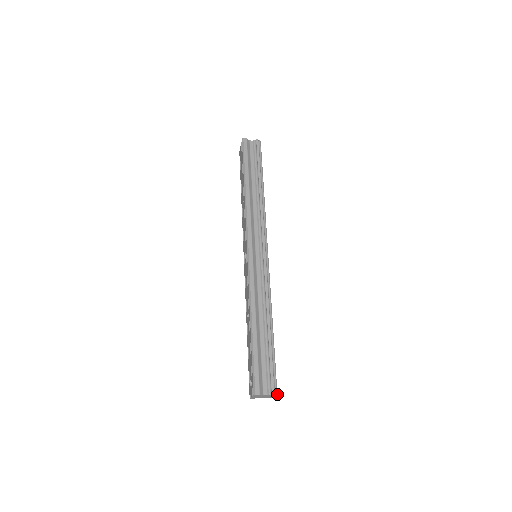
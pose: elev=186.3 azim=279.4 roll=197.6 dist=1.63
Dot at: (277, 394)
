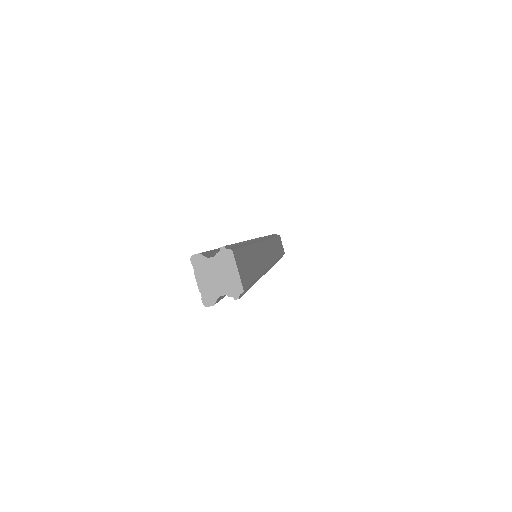
Dot at: (232, 250)
